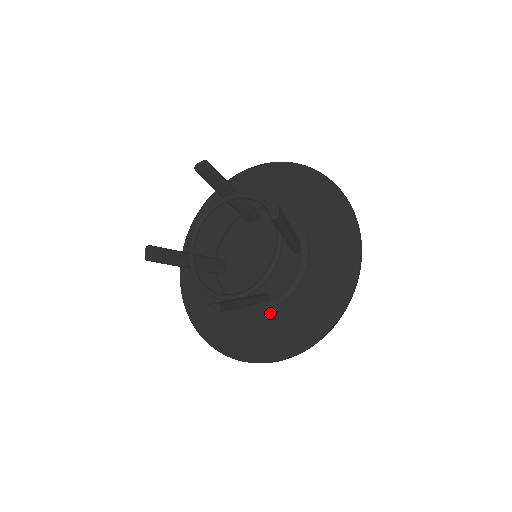
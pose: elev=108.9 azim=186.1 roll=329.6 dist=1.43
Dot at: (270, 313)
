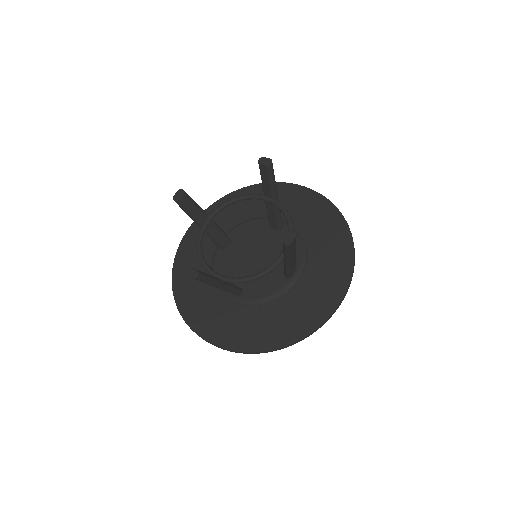
Dot at: (234, 305)
